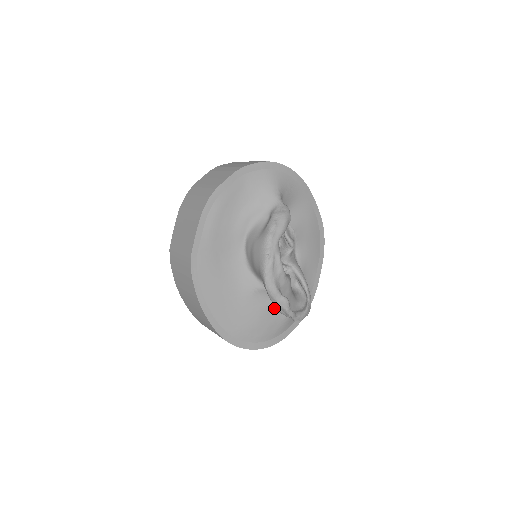
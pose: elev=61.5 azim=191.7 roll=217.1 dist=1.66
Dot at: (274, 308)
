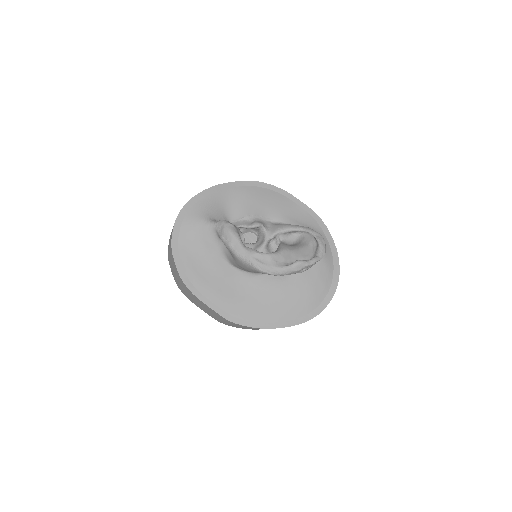
Dot at: occluded
